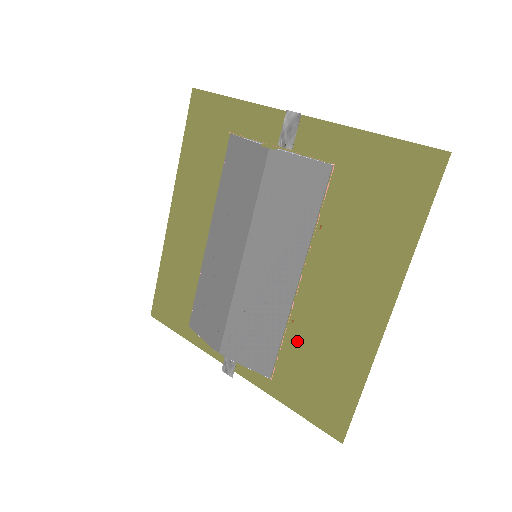
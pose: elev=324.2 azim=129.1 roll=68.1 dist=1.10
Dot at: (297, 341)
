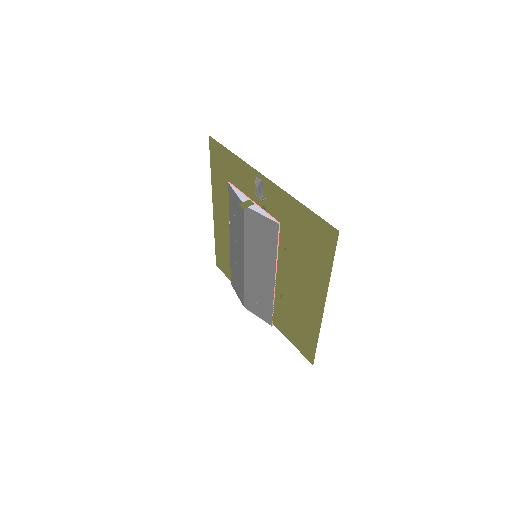
Dot at: (285, 306)
